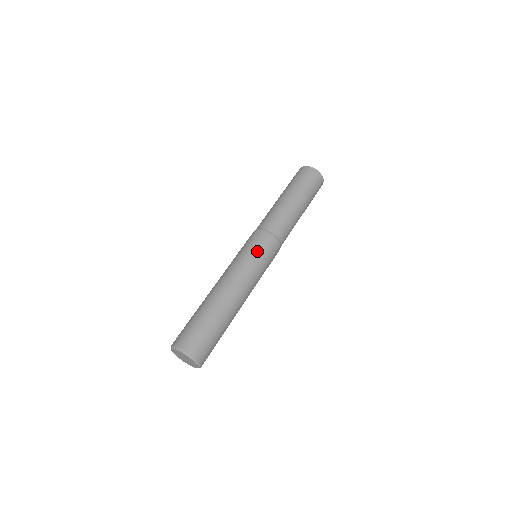
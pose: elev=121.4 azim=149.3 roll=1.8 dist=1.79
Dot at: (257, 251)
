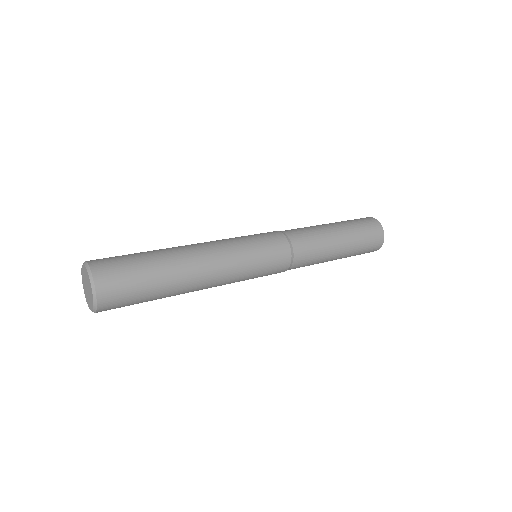
Dot at: (262, 250)
